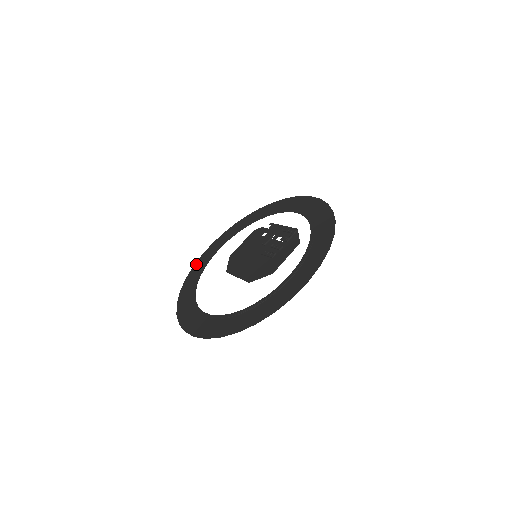
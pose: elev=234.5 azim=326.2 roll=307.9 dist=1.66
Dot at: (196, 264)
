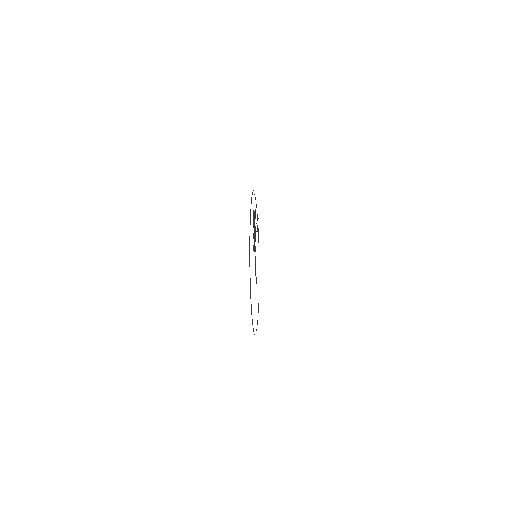
Dot at: occluded
